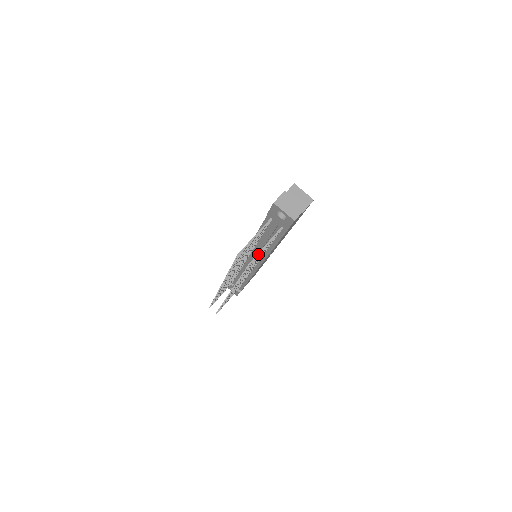
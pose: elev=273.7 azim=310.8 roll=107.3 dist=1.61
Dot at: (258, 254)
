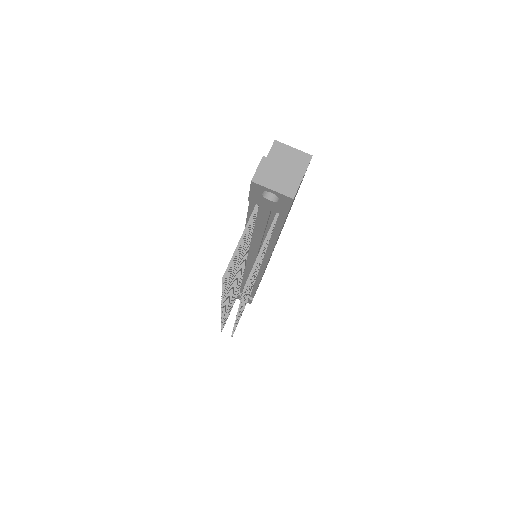
Dot at: (253, 267)
